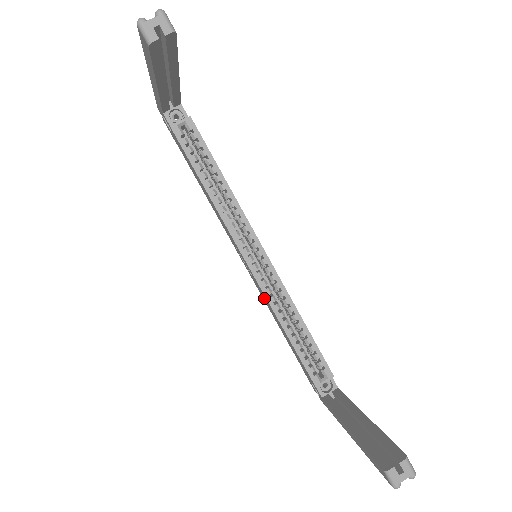
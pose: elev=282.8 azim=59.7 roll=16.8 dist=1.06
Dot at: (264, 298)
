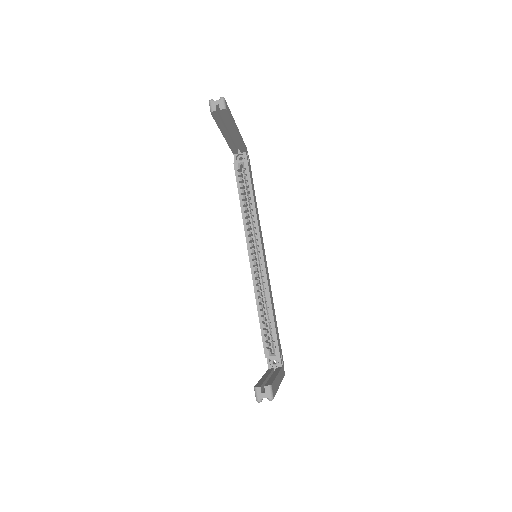
Dot at: occluded
